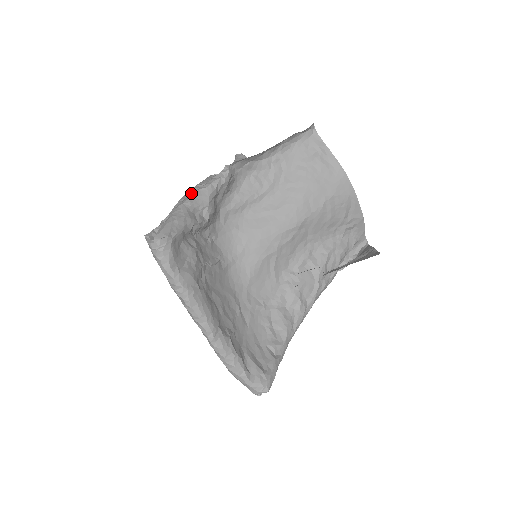
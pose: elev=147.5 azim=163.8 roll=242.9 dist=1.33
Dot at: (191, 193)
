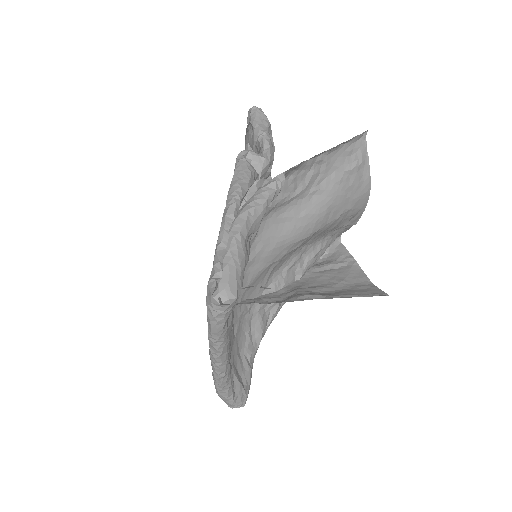
Dot at: (239, 203)
